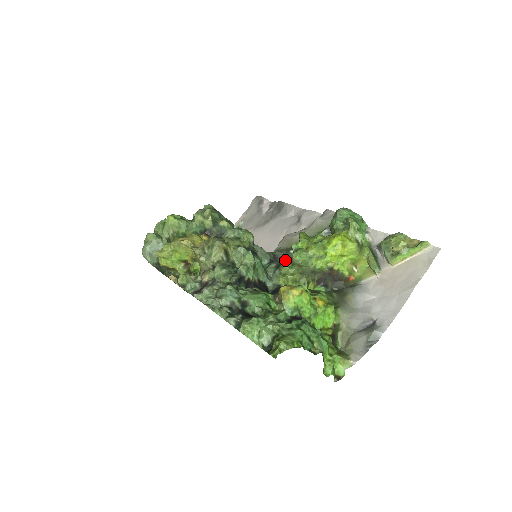
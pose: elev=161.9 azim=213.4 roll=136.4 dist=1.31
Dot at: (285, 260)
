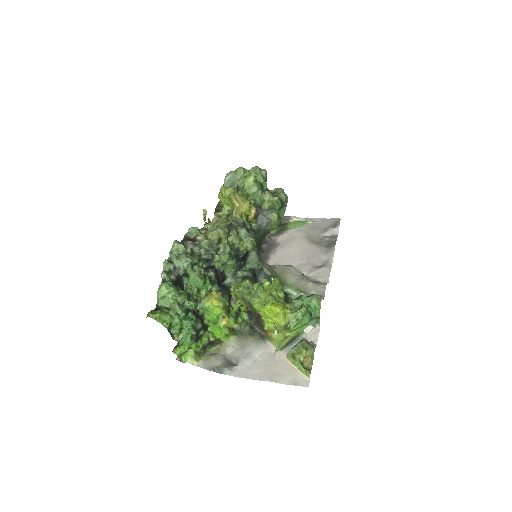
Dot at: (247, 281)
